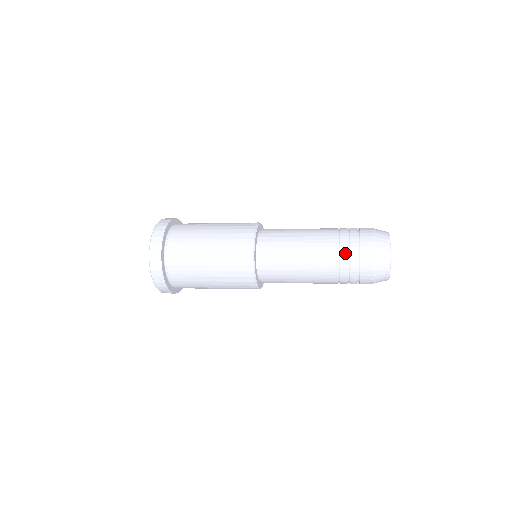
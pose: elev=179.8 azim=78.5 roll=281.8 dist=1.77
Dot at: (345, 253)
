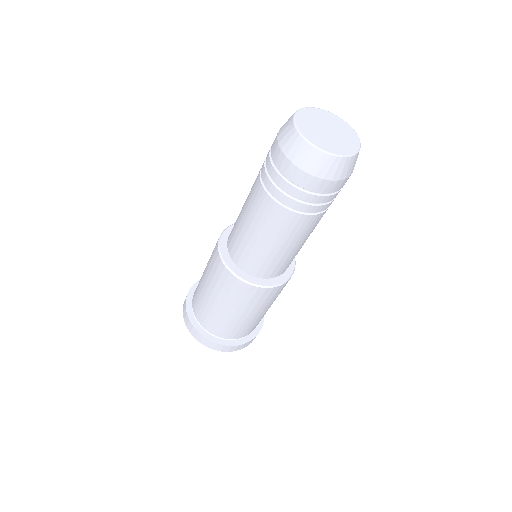
Dot at: occluded
